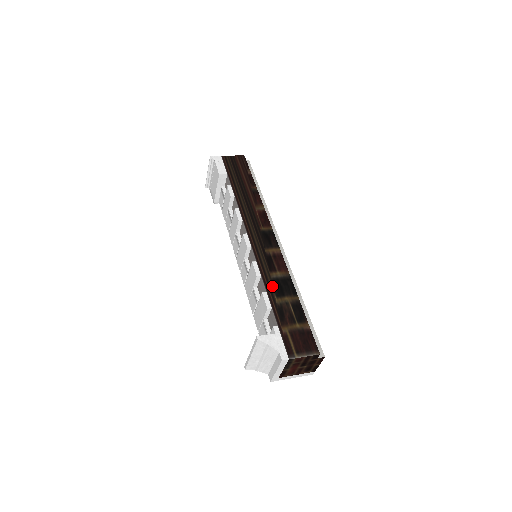
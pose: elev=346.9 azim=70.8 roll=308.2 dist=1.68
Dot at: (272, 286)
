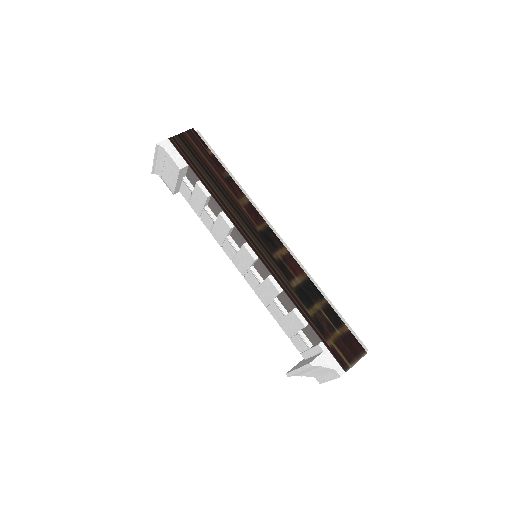
Dot at: (298, 298)
